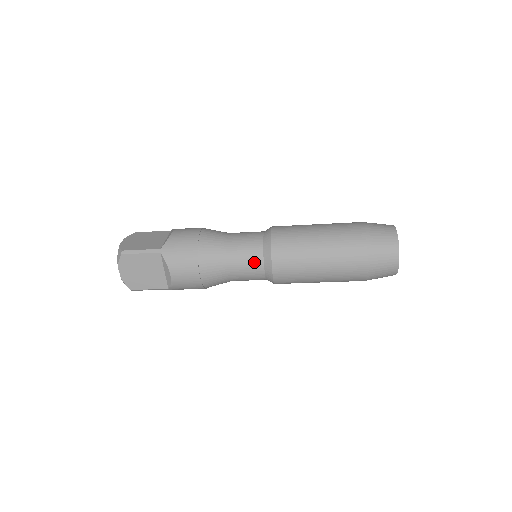
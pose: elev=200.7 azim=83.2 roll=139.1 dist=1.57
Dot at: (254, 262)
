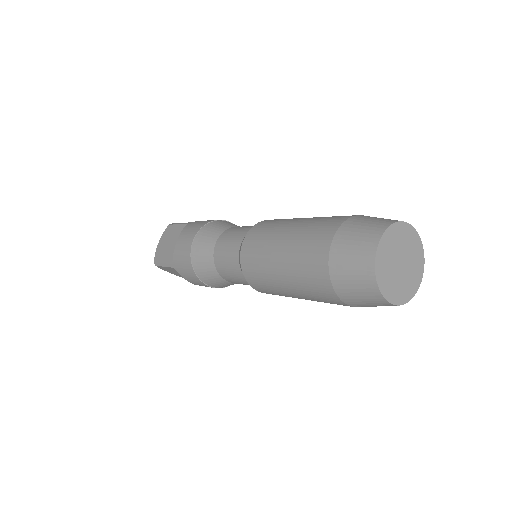
Dot at: (241, 280)
